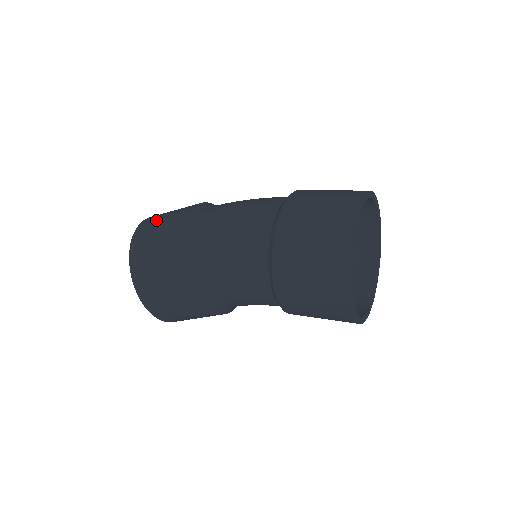
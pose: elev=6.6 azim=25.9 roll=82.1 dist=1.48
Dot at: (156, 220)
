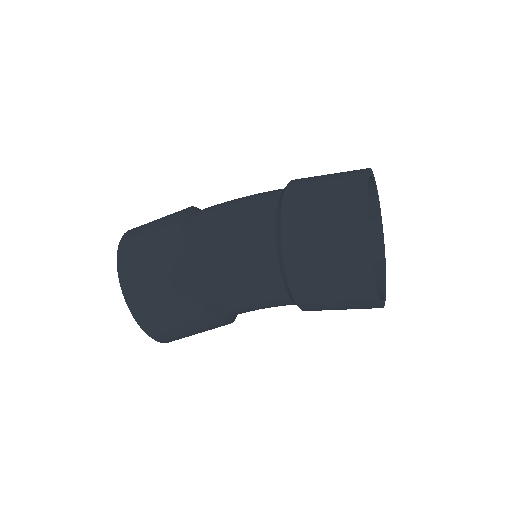
Dot at: (149, 222)
